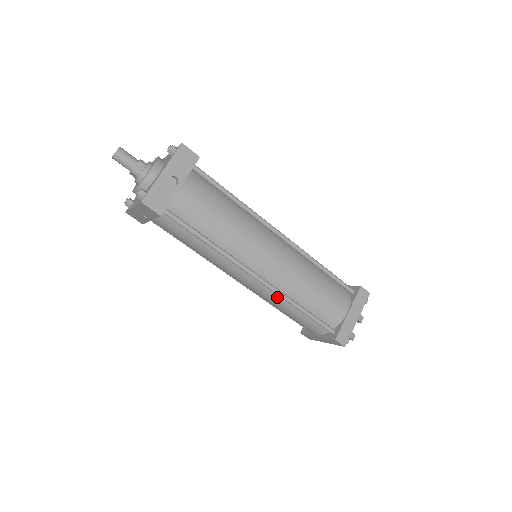
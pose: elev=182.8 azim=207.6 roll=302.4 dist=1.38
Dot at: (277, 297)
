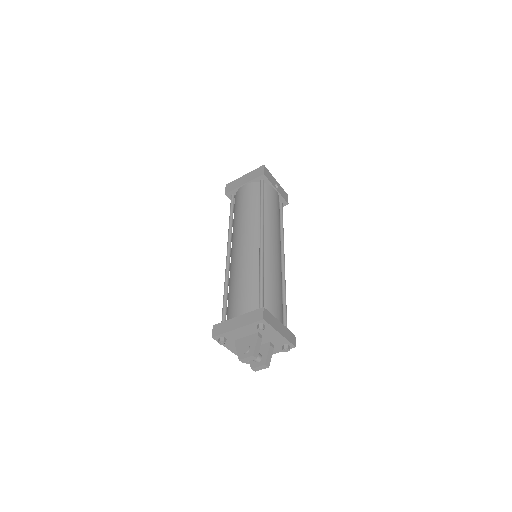
Dot at: (254, 261)
